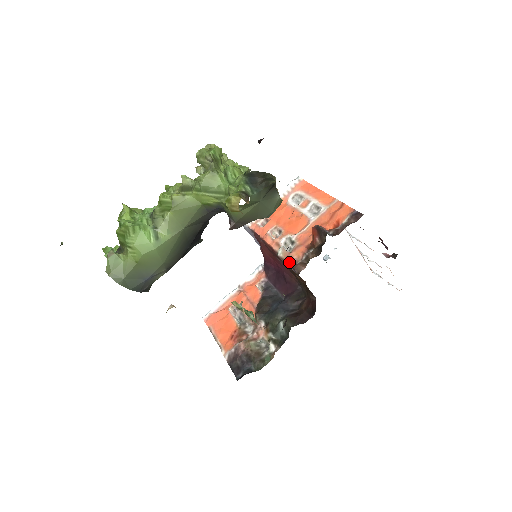
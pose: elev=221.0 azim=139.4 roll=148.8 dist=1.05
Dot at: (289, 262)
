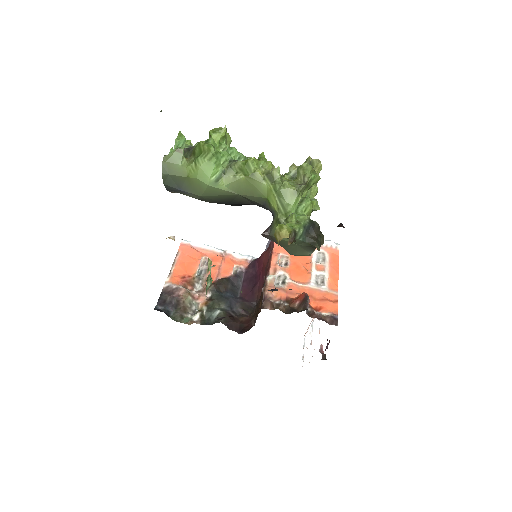
Dot at: (267, 292)
